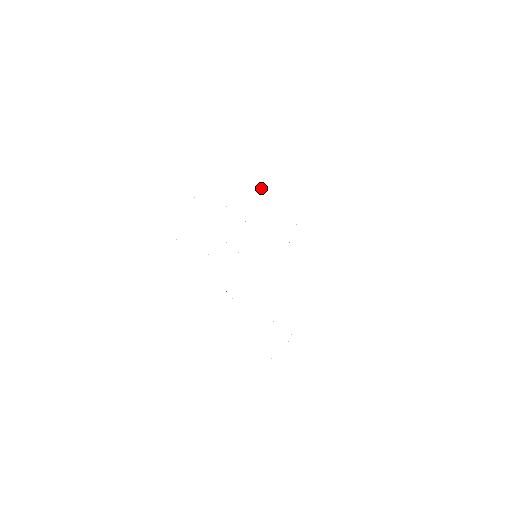
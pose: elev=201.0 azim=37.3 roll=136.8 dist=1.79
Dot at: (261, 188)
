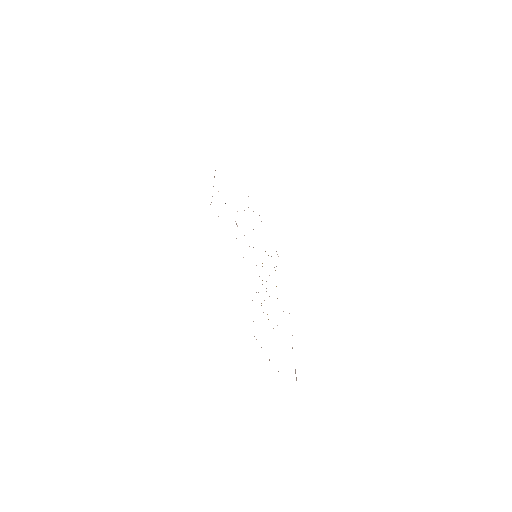
Dot at: occluded
